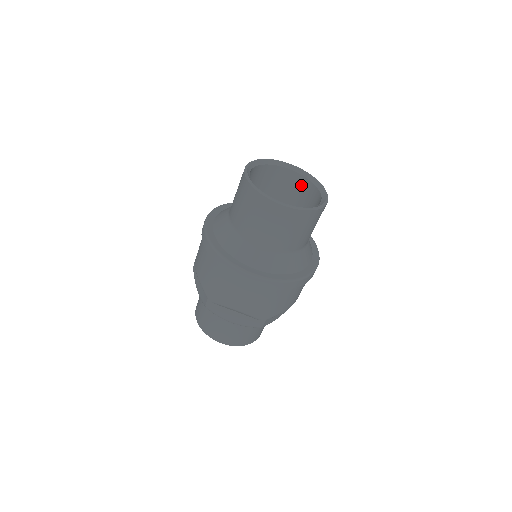
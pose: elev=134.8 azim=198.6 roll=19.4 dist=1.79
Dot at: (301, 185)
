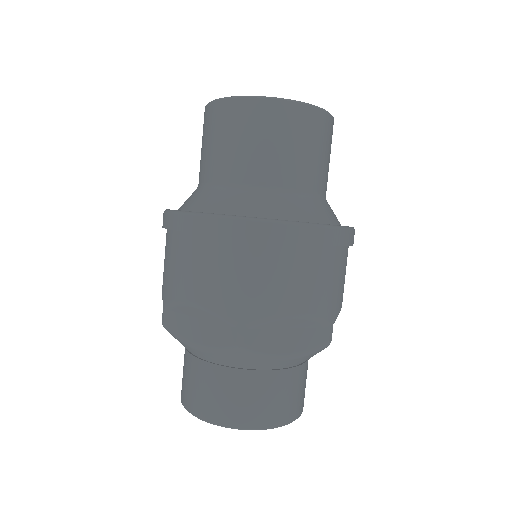
Dot at: occluded
